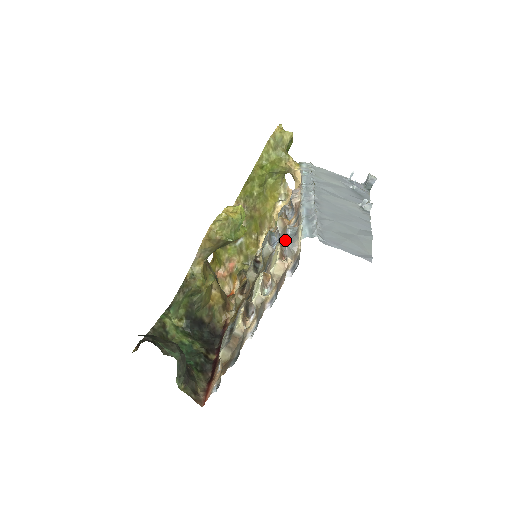
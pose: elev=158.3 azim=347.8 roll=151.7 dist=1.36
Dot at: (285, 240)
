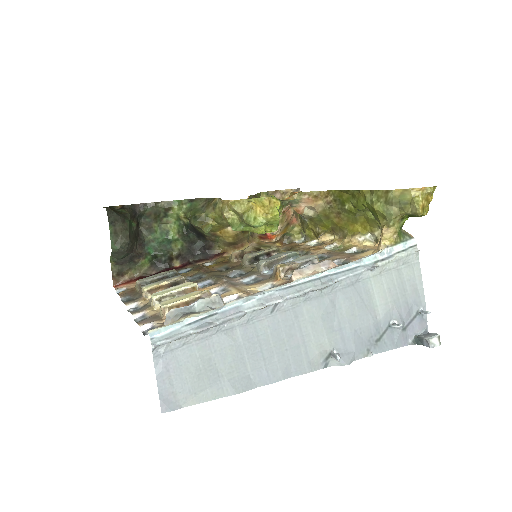
Dot at: (242, 289)
